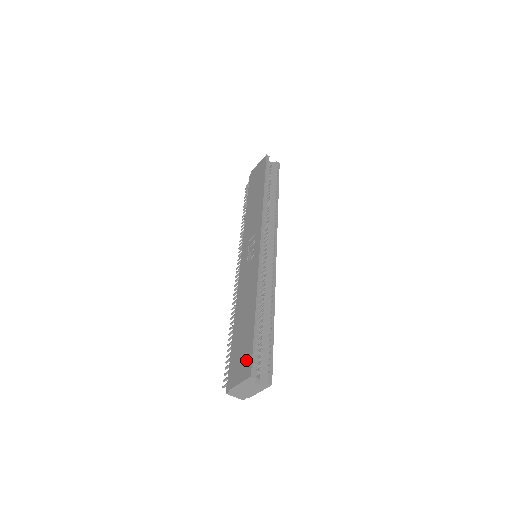
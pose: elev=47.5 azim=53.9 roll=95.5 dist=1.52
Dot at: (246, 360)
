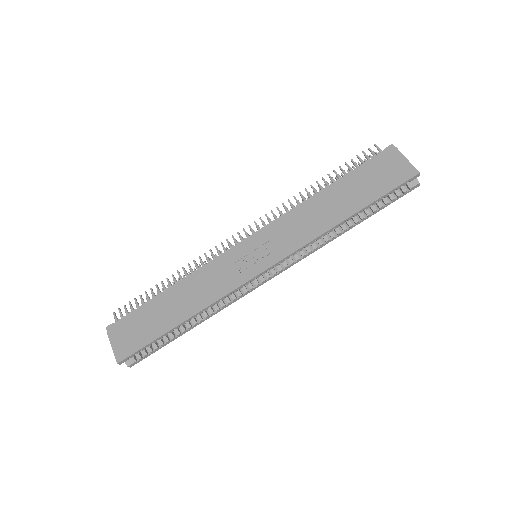
Dot at: (131, 345)
